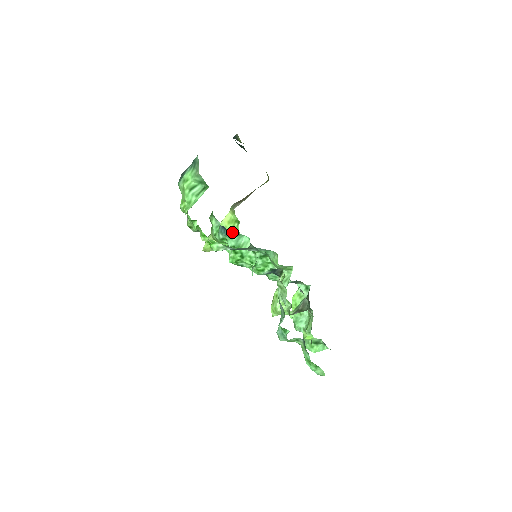
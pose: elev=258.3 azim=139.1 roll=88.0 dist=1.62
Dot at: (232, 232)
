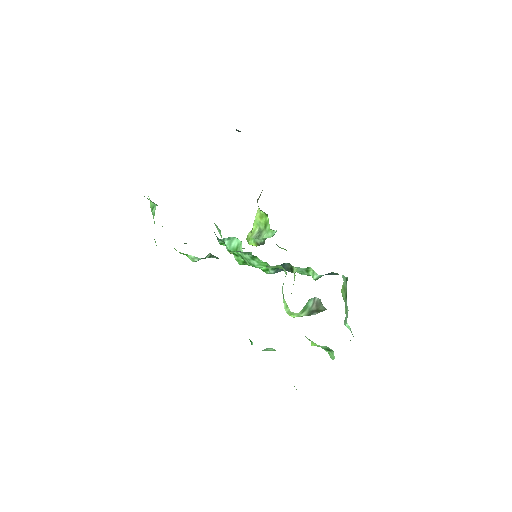
Dot at: (266, 227)
